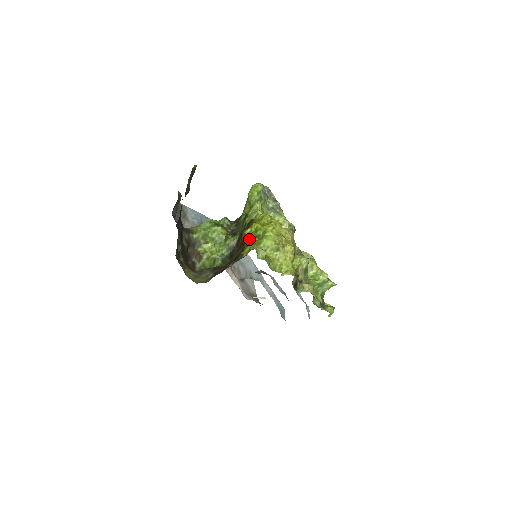
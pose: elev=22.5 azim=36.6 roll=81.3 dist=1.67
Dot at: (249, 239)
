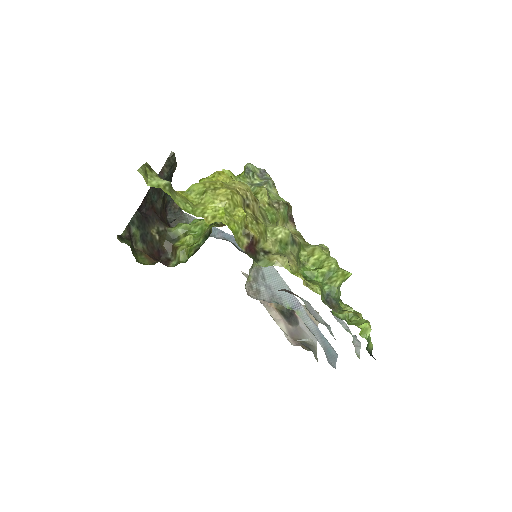
Dot at: occluded
